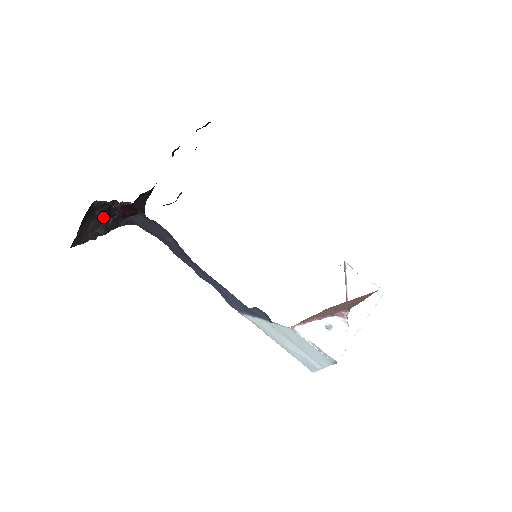
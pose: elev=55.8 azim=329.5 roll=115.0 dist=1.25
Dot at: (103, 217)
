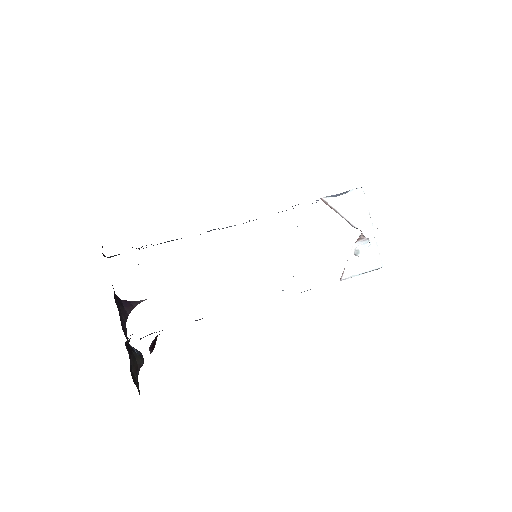
Dot at: (131, 357)
